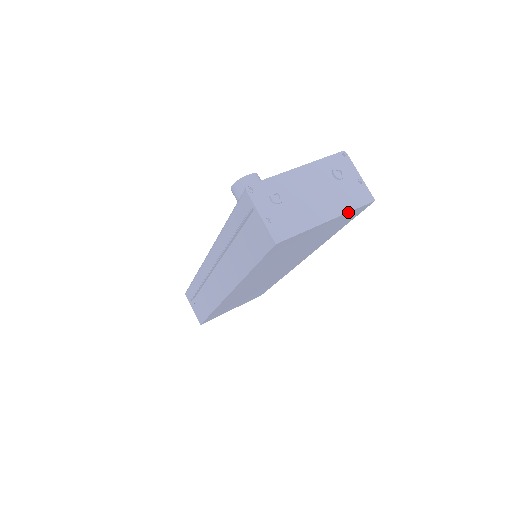
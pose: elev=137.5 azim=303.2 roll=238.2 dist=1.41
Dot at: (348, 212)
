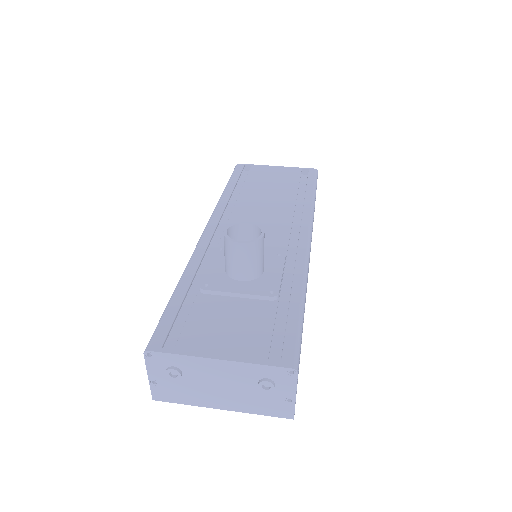
Dot at: (251, 413)
